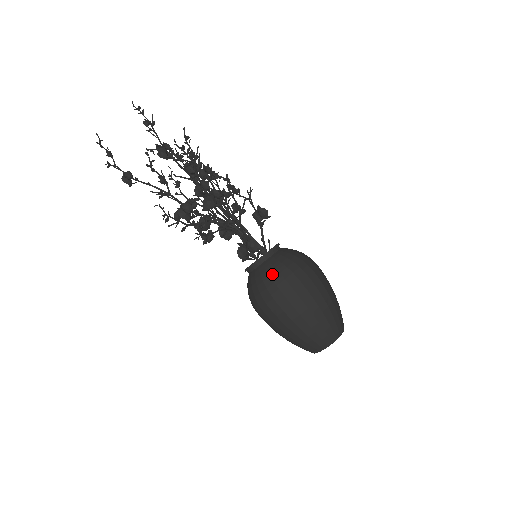
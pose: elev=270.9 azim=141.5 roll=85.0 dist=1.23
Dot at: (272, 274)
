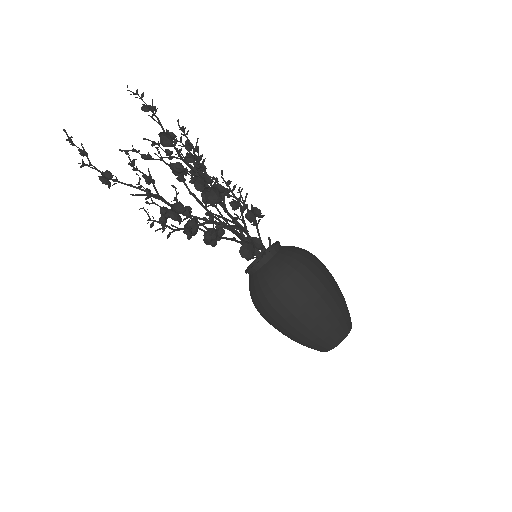
Dot at: (284, 269)
